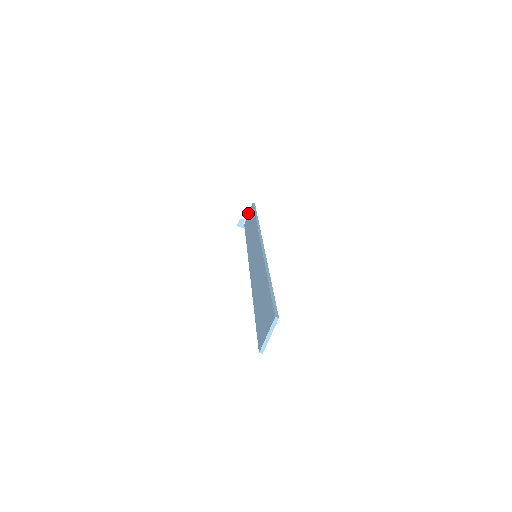
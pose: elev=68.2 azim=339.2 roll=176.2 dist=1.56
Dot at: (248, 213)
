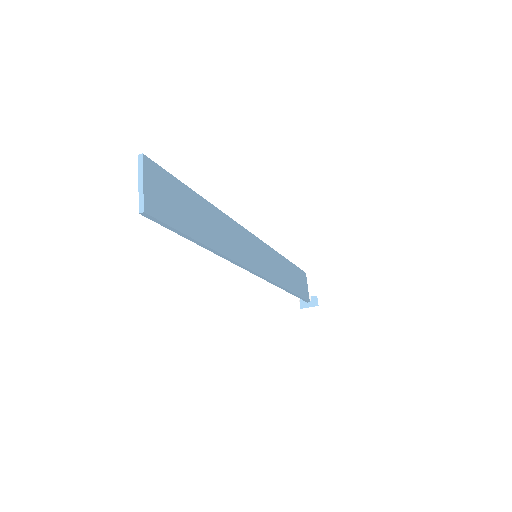
Dot at: occluded
